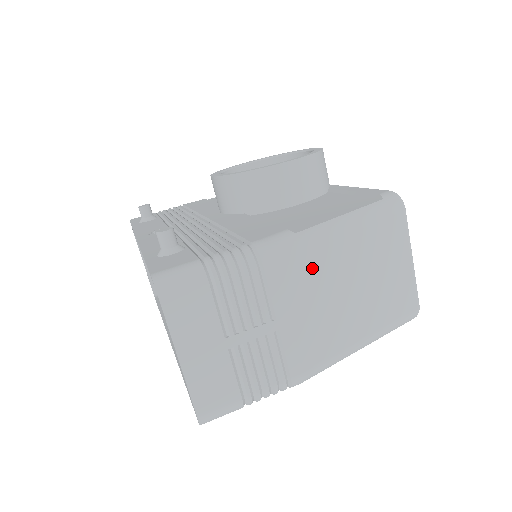
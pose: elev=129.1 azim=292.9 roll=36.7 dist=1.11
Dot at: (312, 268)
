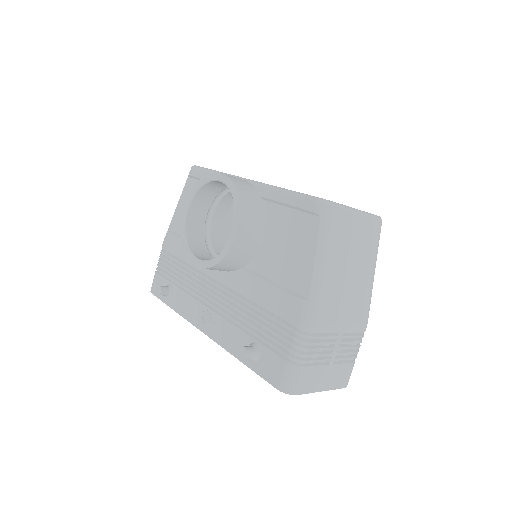
Dot at: (330, 299)
